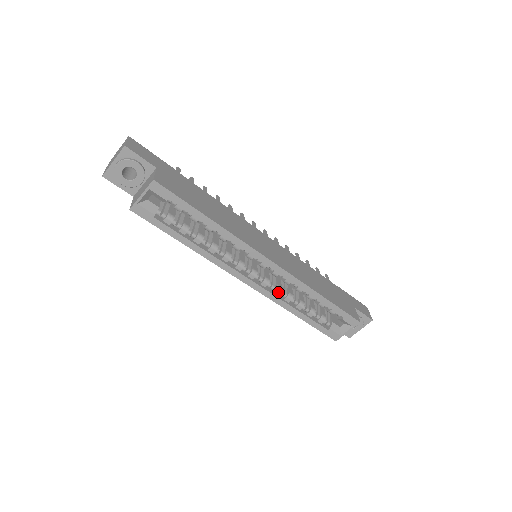
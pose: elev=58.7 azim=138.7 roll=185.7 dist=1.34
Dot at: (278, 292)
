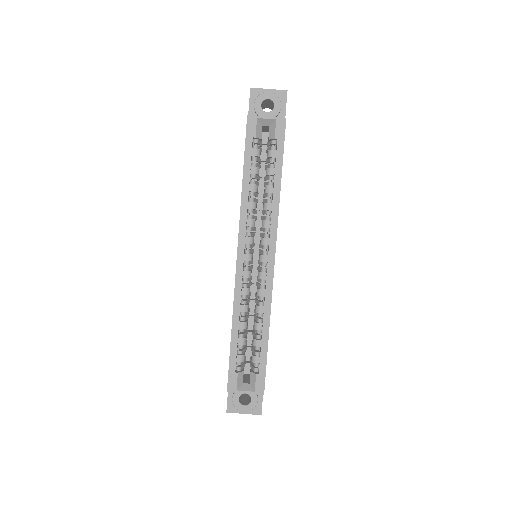
Dot at: (245, 293)
